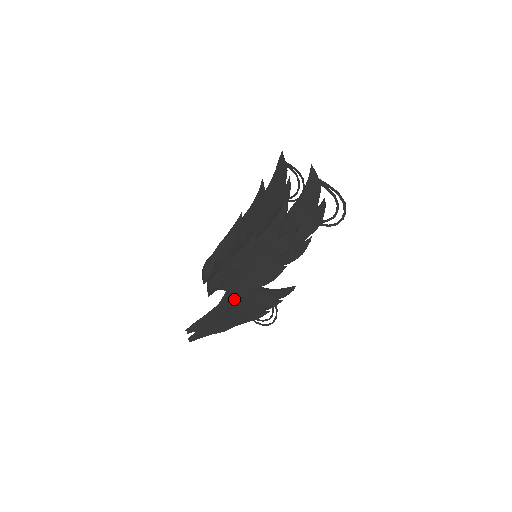
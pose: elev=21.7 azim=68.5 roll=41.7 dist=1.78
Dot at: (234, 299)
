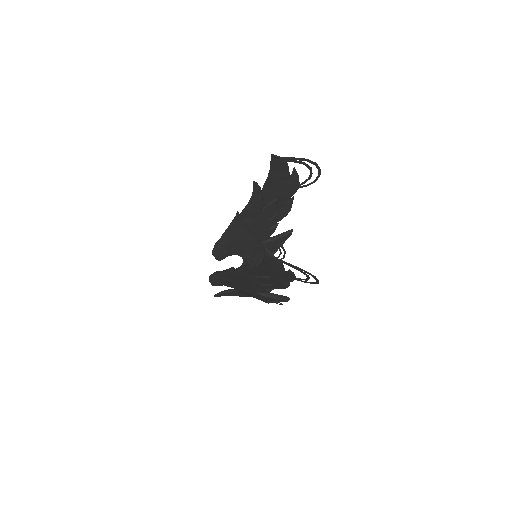
Dot at: occluded
